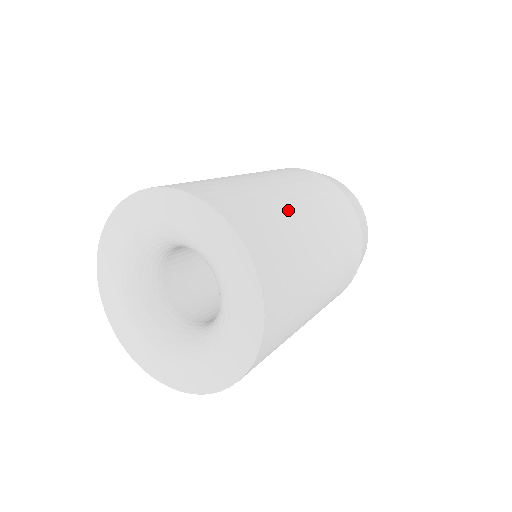
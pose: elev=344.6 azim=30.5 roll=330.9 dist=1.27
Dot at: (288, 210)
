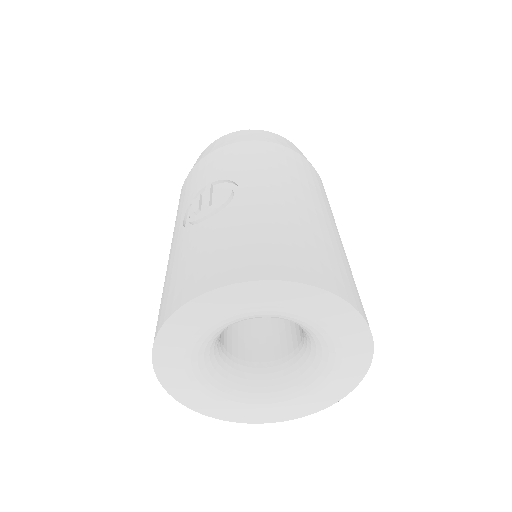
Dot at: (326, 231)
